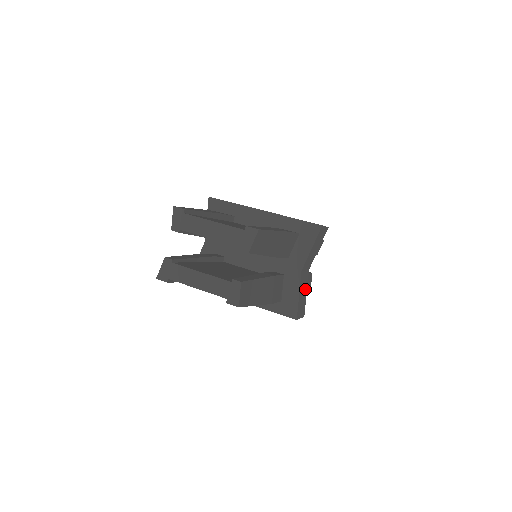
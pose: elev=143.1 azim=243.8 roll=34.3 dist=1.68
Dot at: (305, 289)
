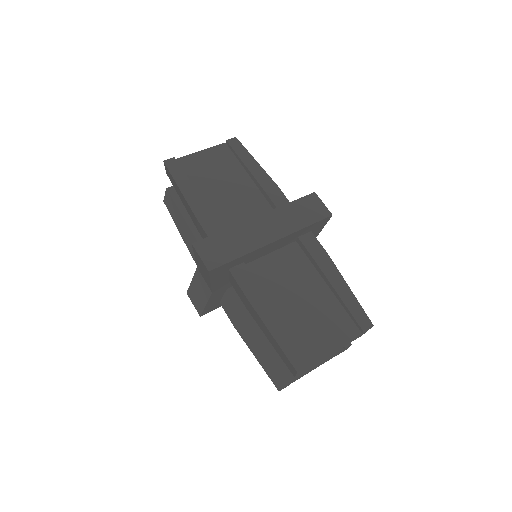
Dot at: occluded
